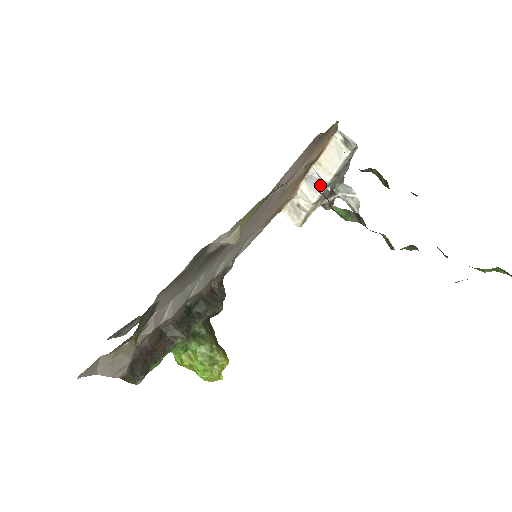
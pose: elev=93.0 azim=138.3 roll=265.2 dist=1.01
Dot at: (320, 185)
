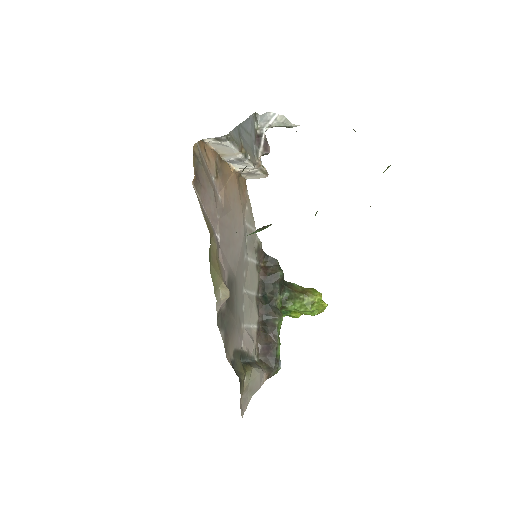
Dot at: (241, 162)
